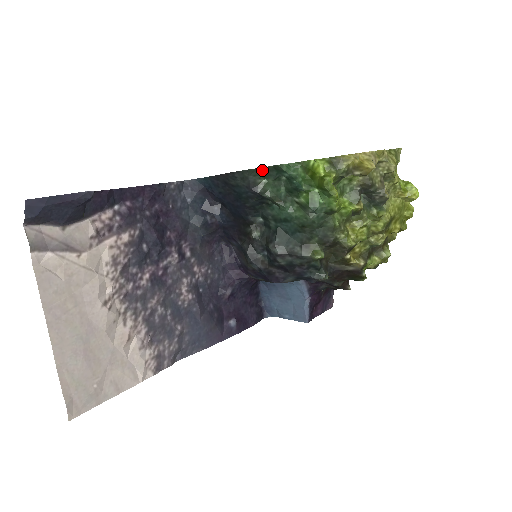
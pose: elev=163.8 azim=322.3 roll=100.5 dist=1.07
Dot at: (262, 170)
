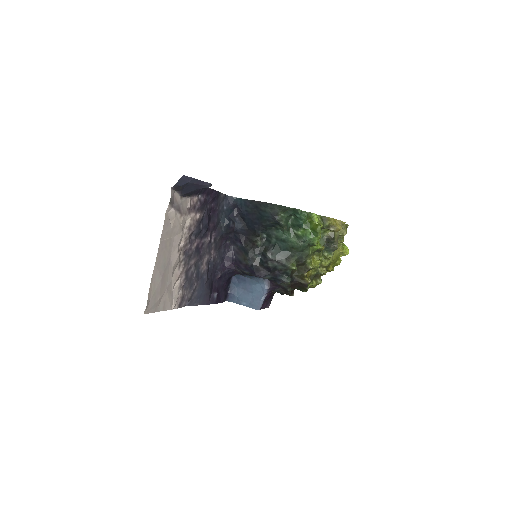
Dot at: (286, 208)
